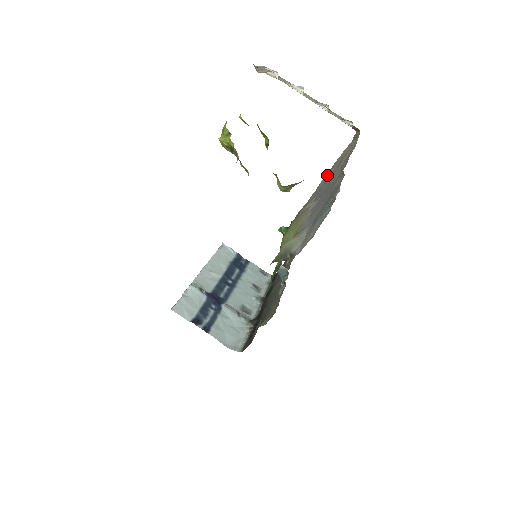
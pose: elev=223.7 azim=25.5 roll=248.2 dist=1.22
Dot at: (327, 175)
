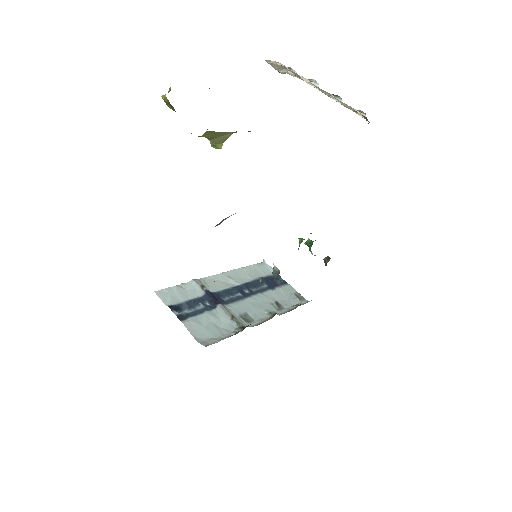
Dot at: occluded
